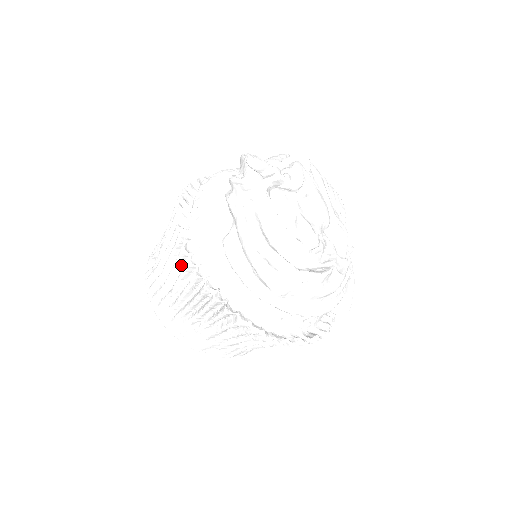
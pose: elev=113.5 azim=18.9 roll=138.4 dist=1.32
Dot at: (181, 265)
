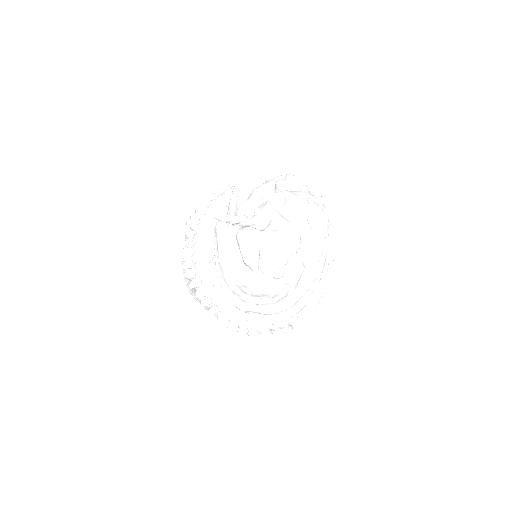
Dot at: occluded
